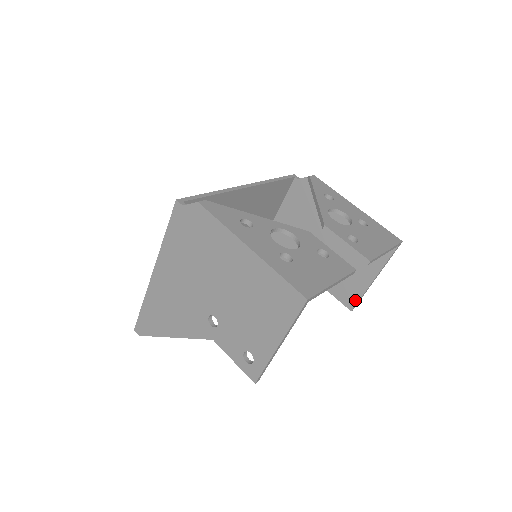
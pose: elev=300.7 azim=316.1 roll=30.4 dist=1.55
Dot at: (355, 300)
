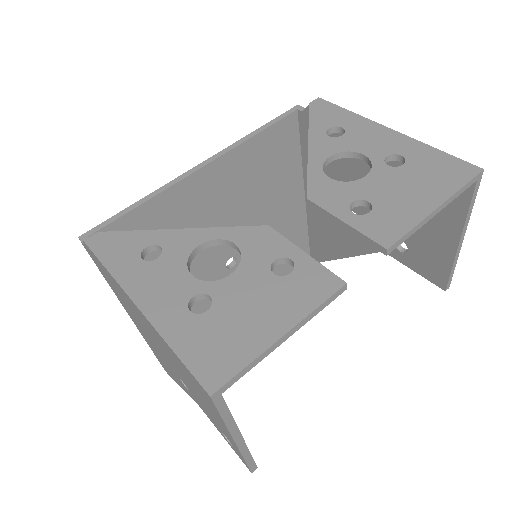
Dot at: (444, 275)
